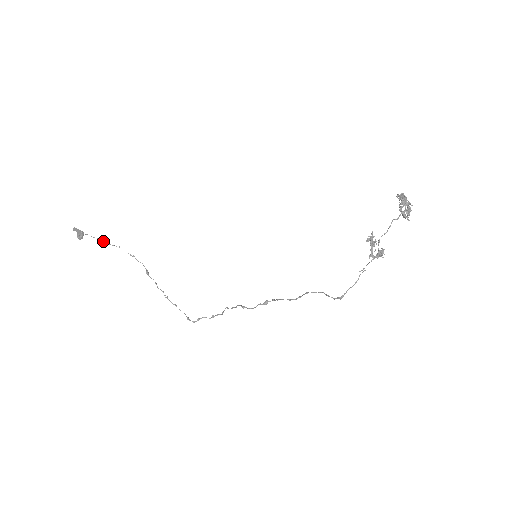
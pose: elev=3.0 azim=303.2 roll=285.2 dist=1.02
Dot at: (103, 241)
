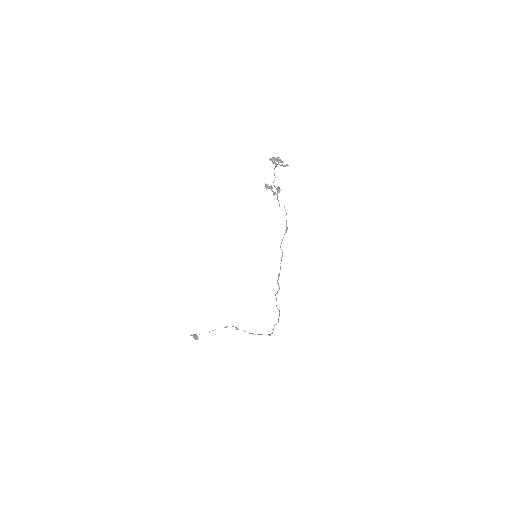
Dot at: (209, 332)
